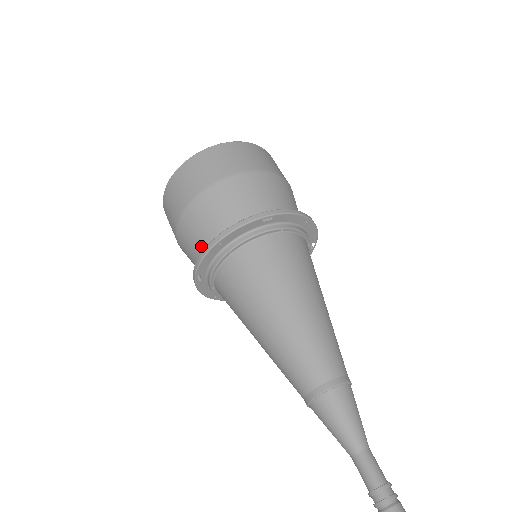
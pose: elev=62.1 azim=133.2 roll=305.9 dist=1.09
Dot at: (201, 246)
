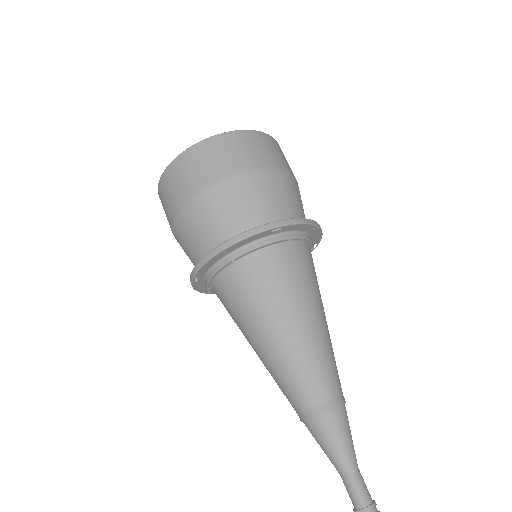
Dot at: (201, 247)
